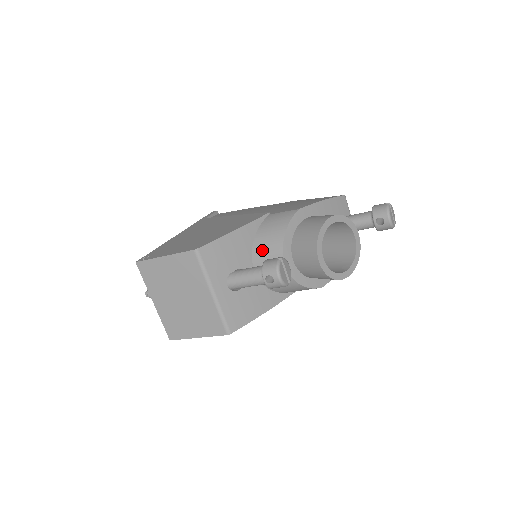
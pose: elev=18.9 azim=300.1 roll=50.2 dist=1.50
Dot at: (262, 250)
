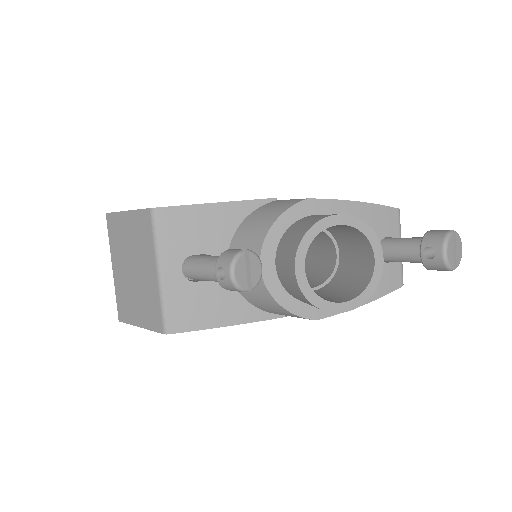
Dot at: (242, 239)
